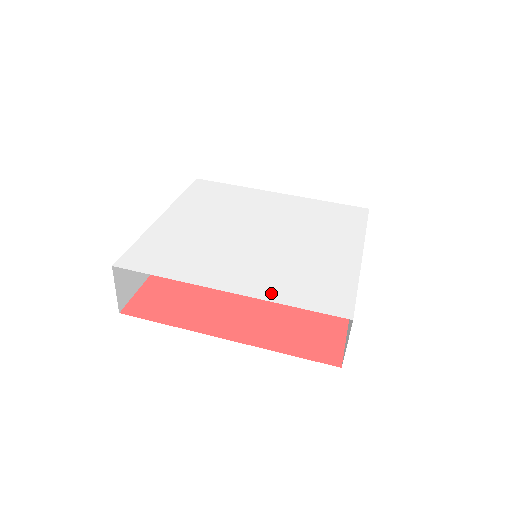
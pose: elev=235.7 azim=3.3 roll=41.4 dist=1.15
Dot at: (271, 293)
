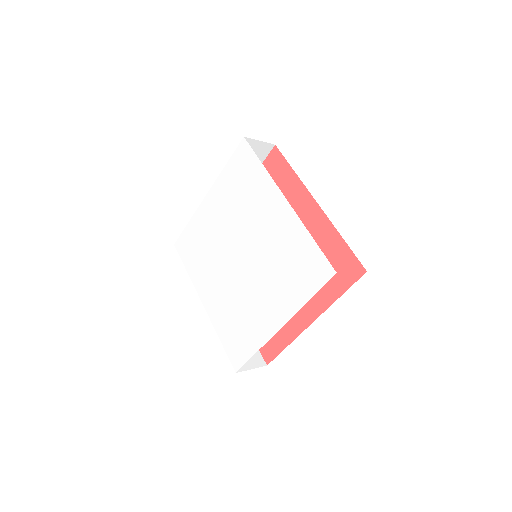
Dot at: (217, 321)
